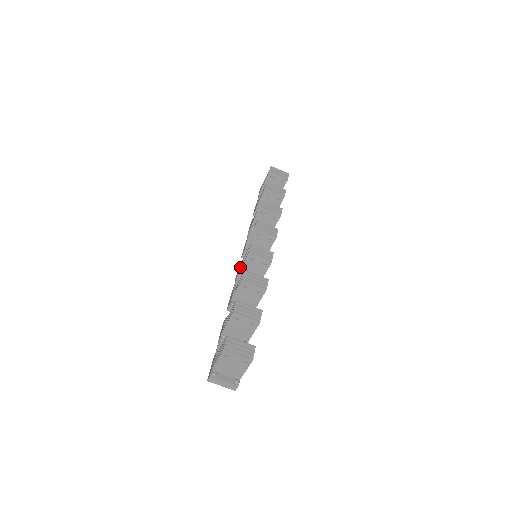
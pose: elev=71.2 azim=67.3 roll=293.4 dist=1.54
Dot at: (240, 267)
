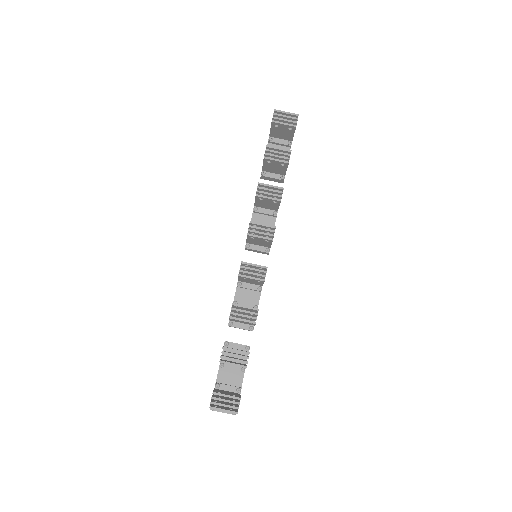
Dot at: occluded
